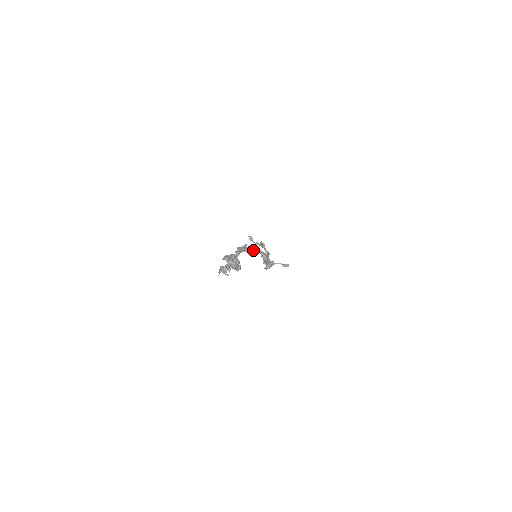
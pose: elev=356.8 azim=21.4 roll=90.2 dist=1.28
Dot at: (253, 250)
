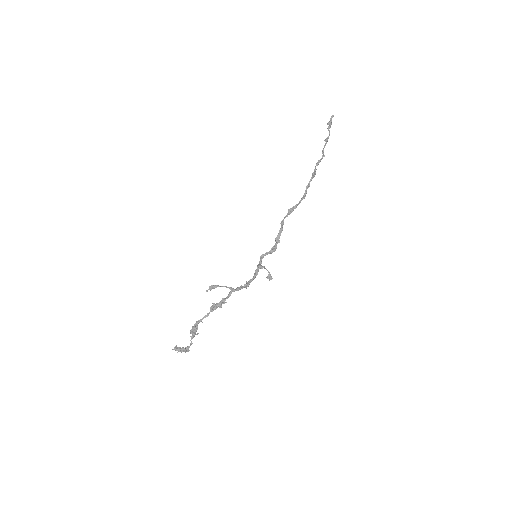
Dot at: (237, 288)
